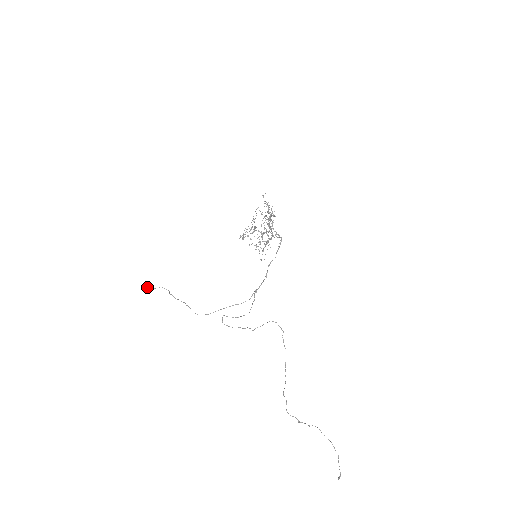
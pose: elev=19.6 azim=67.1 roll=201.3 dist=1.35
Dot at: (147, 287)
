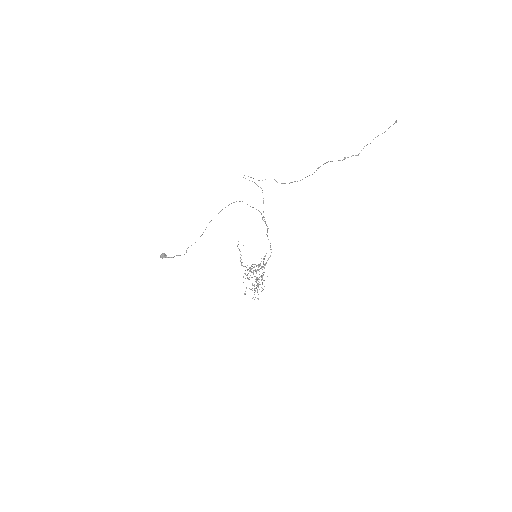
Dot at: (162, 255)
